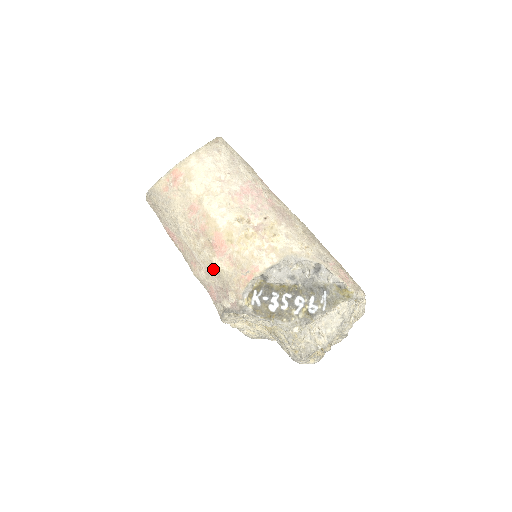
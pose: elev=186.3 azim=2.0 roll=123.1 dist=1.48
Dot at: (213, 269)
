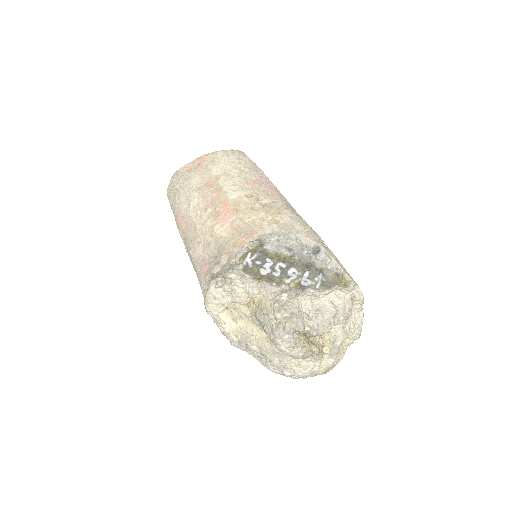
Dot at: (212, 238)
